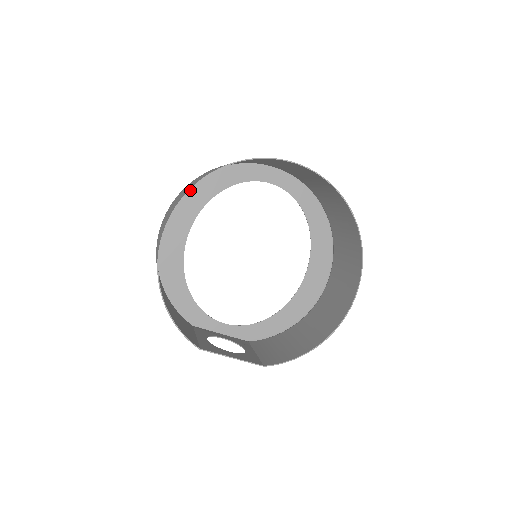
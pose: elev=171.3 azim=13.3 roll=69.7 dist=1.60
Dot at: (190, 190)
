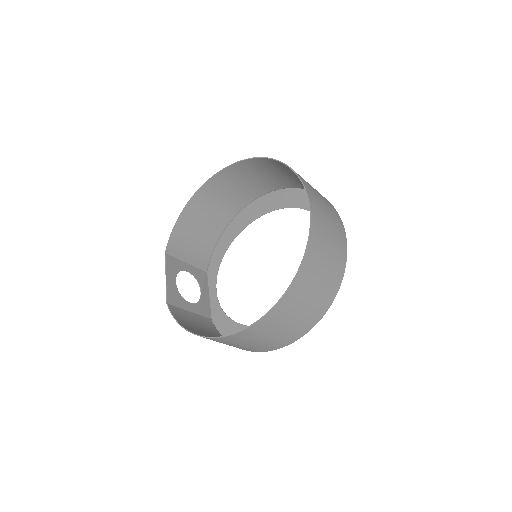
Dot at: (287, 191)
